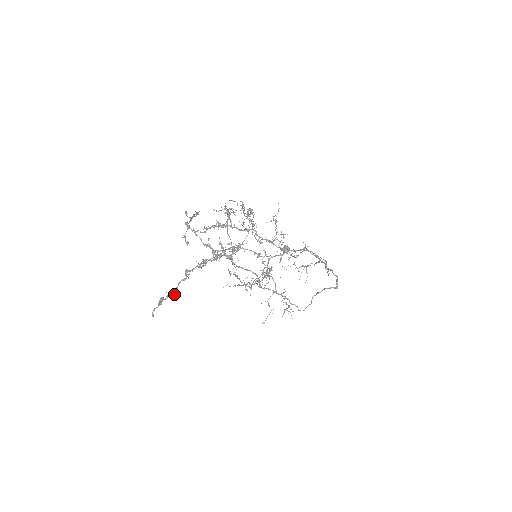
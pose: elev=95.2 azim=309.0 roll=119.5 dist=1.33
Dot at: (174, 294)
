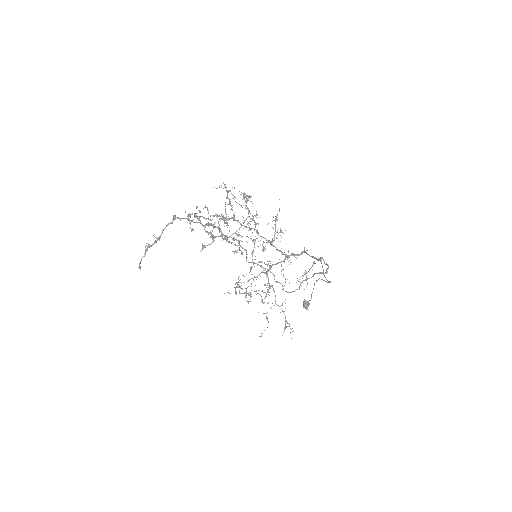
Dot at: (159, 238)
